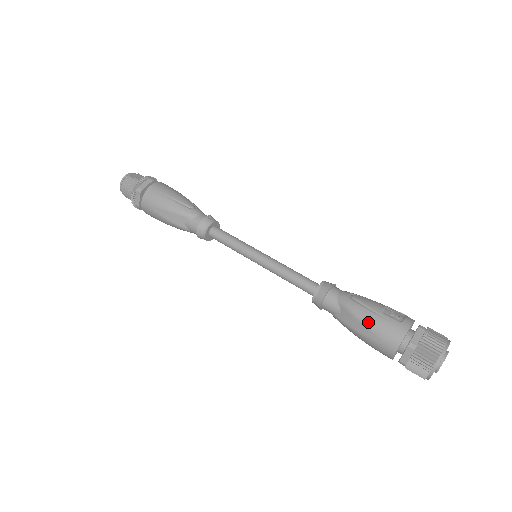
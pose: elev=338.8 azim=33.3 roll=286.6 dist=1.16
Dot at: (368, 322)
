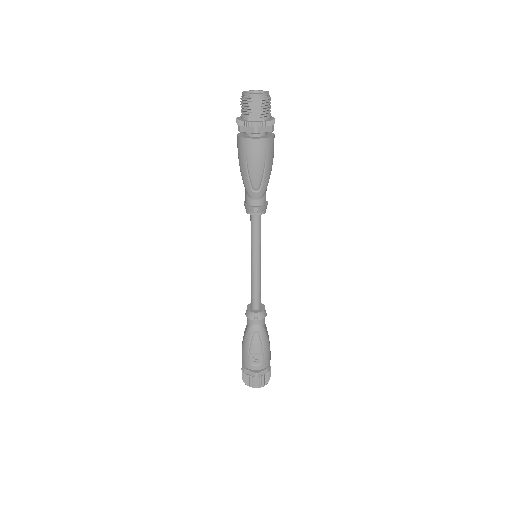
Dot at: (243, 346)
